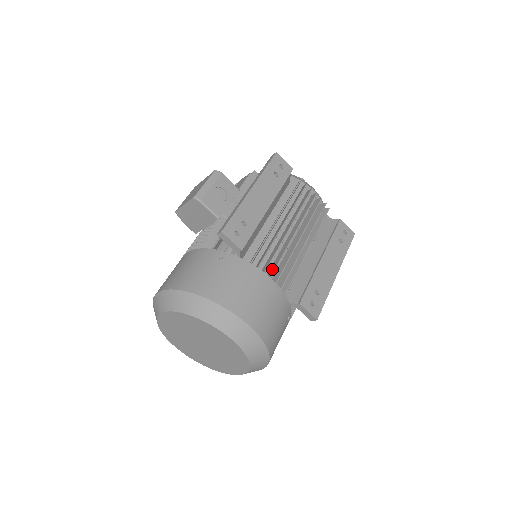
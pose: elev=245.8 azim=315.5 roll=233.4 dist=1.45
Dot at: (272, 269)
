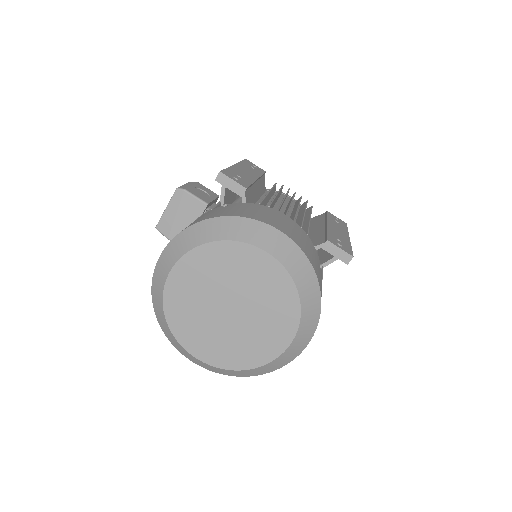
Dot at: occluded
